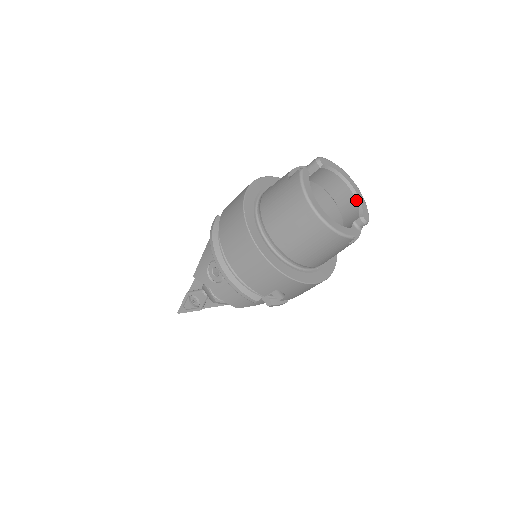
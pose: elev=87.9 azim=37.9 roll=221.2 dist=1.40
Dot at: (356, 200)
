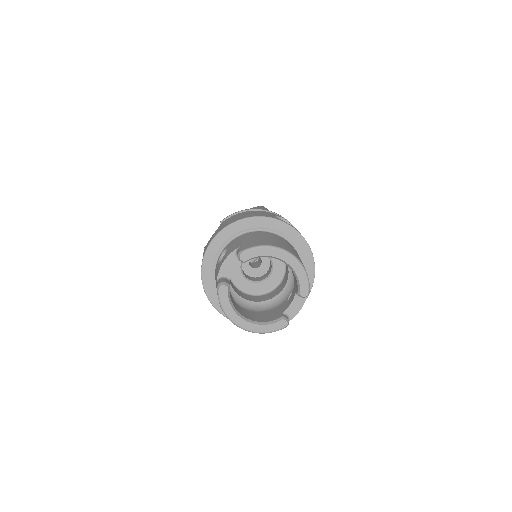
Dot at: (294, 274)
